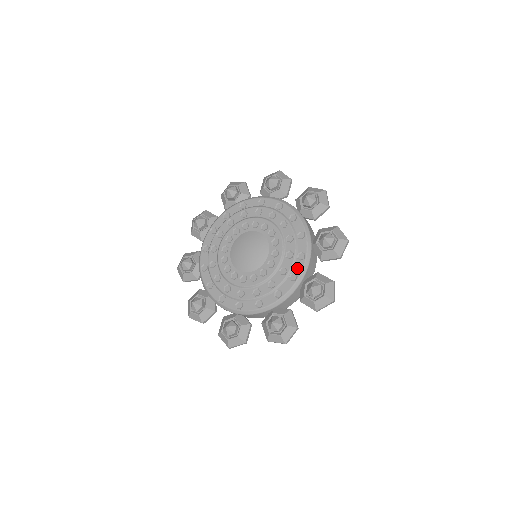
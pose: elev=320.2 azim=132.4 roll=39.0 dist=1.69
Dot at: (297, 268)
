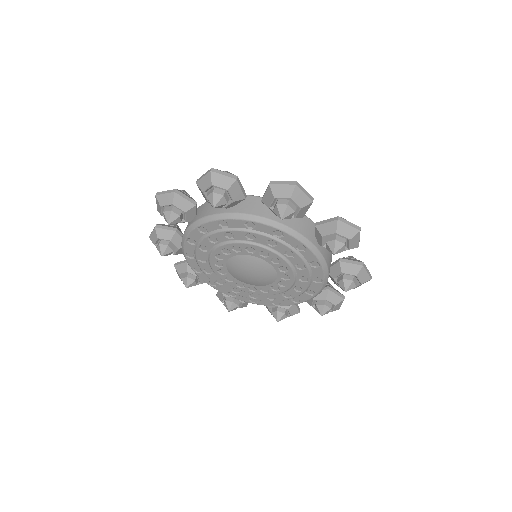
Dot at: (317, 274)
